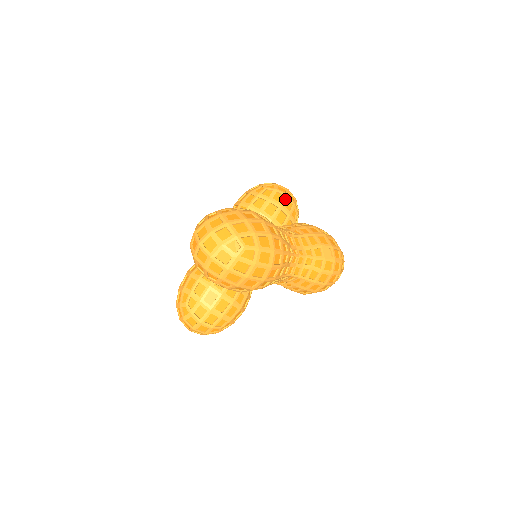
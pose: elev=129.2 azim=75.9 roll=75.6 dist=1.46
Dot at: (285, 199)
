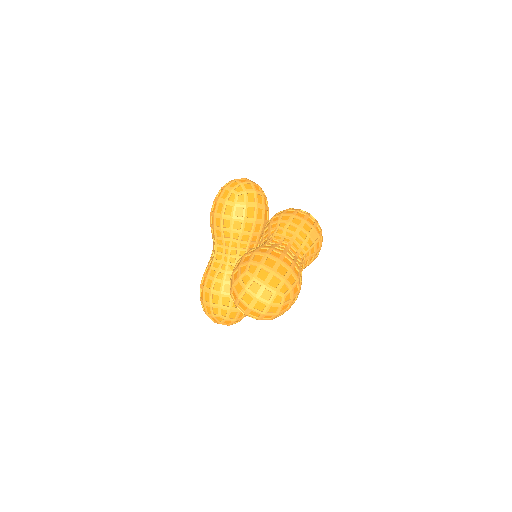
Dot at: (256, 196)
